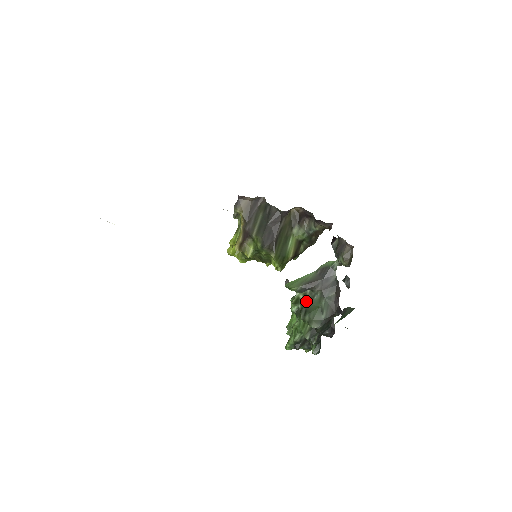
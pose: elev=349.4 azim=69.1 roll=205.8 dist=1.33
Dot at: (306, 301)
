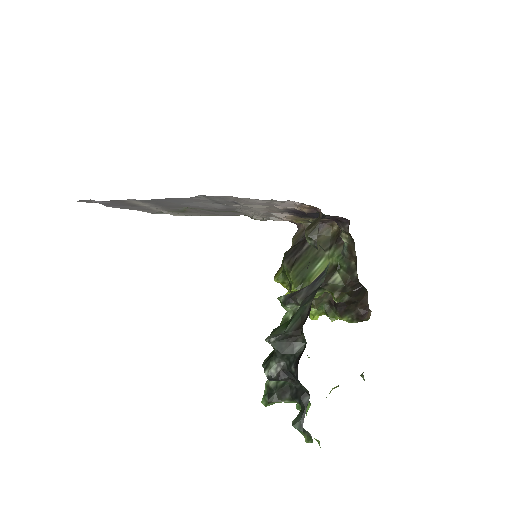
Dot at: occluded
